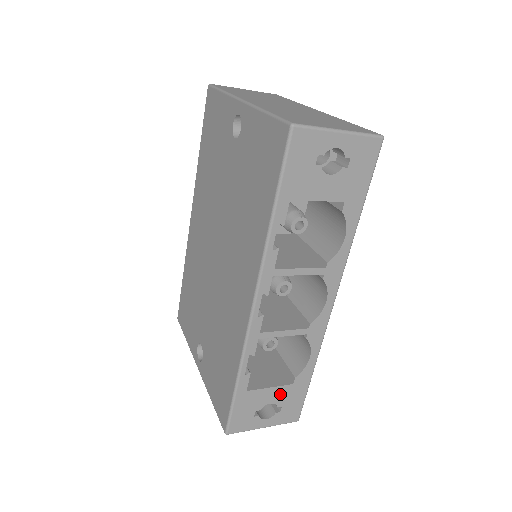
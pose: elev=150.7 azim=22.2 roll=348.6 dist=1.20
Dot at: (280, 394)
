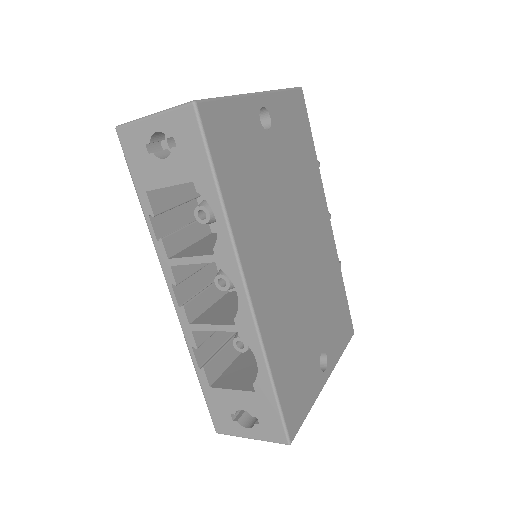
Dot at: (247, 401)
